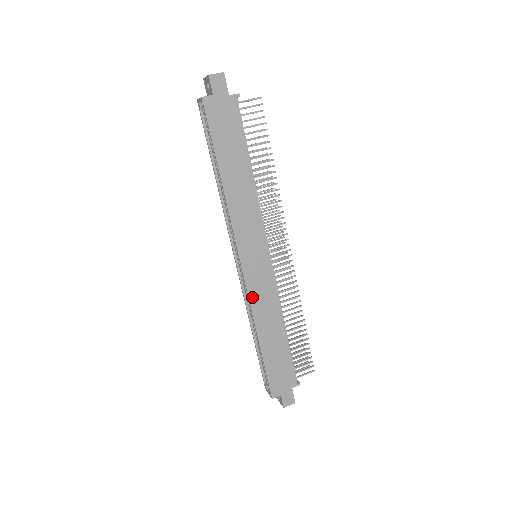
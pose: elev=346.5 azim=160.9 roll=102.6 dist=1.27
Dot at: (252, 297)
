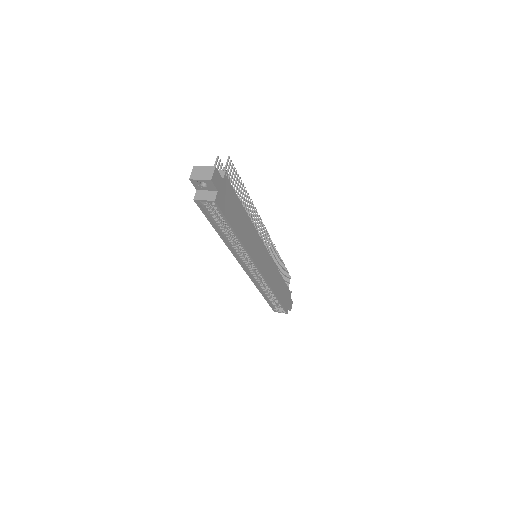
Dot at: (269, 281)
